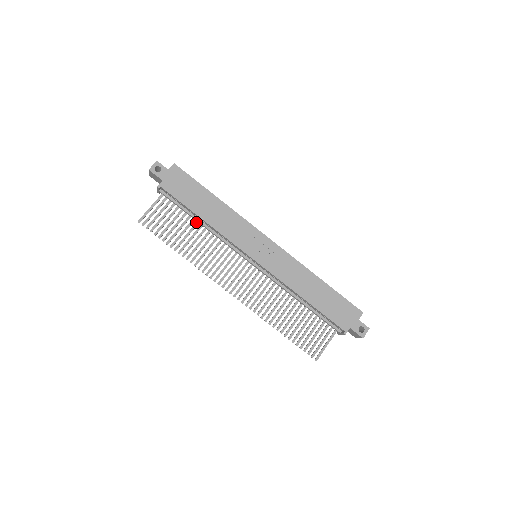
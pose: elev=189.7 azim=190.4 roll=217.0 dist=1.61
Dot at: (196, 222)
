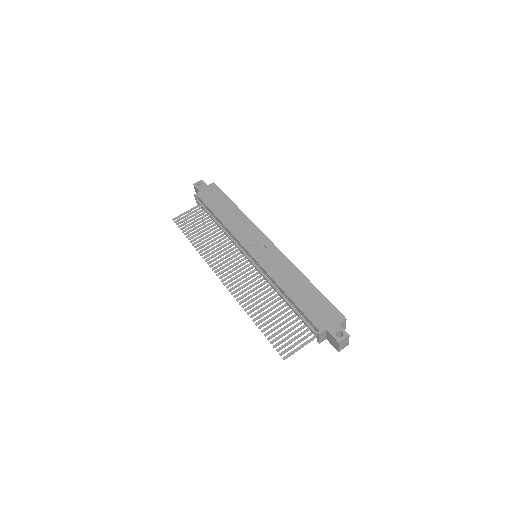
Dot at: (216, 226)
